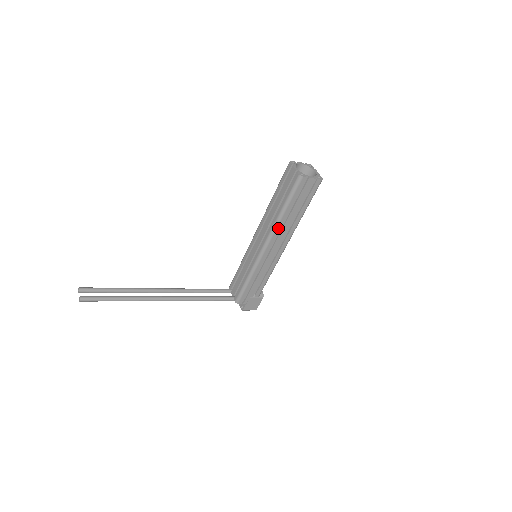
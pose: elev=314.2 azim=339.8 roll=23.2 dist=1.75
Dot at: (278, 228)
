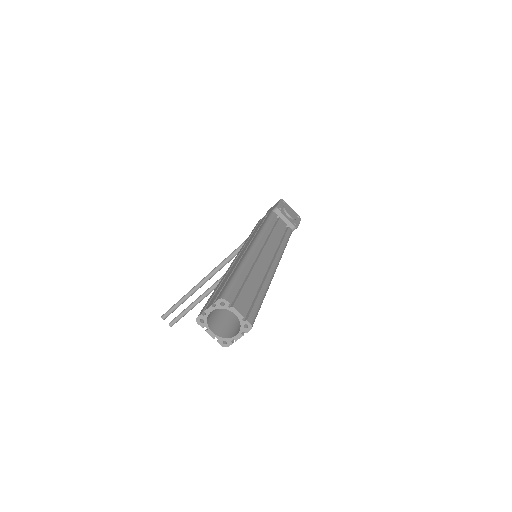
Dot at: occluded
